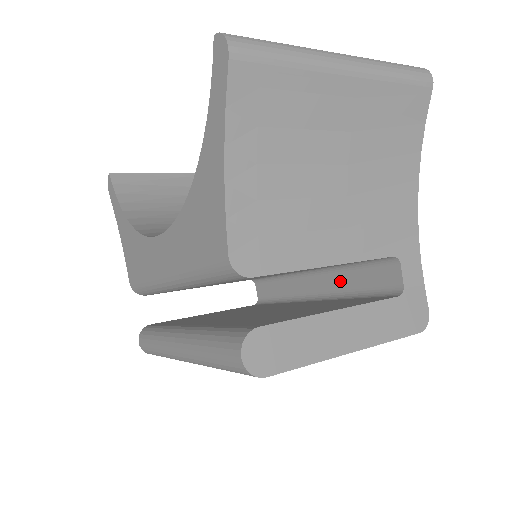
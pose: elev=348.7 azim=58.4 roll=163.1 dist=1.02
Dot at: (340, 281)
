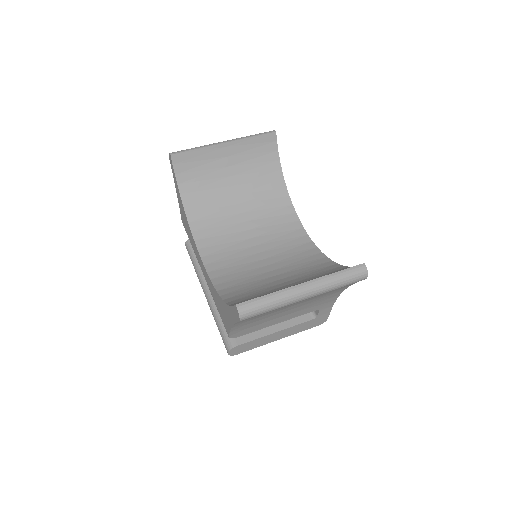
Dot at: occluded
